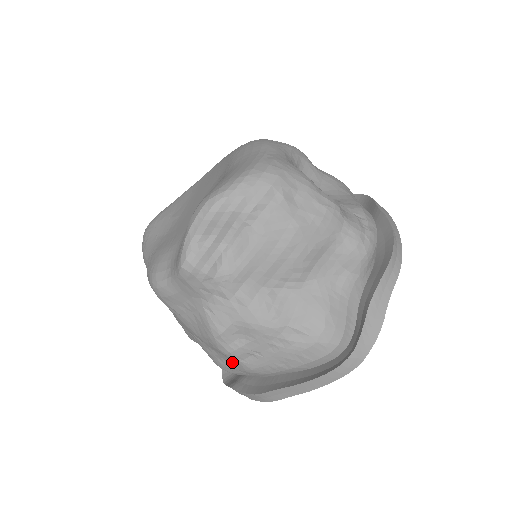
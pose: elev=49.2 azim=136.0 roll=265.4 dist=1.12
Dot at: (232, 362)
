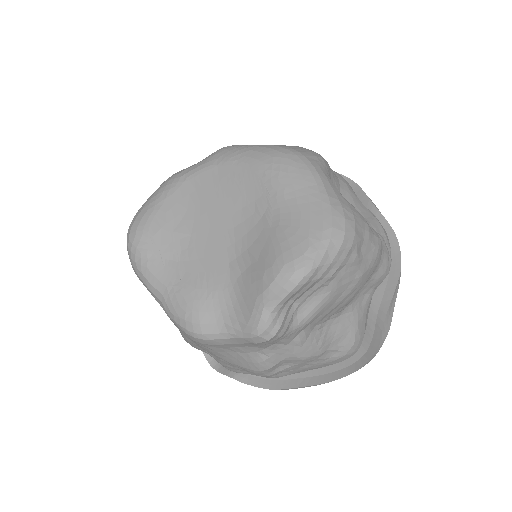
Dot at: occluded
